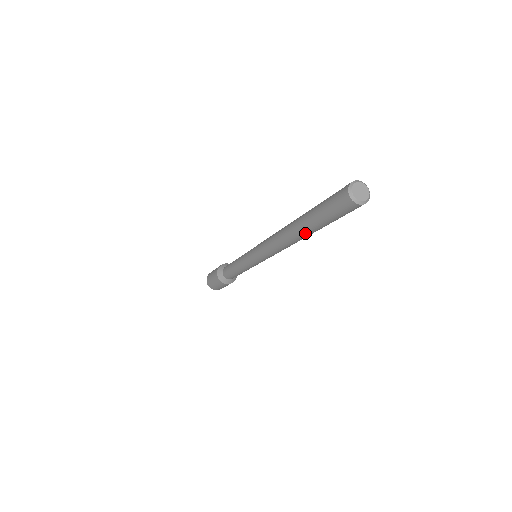
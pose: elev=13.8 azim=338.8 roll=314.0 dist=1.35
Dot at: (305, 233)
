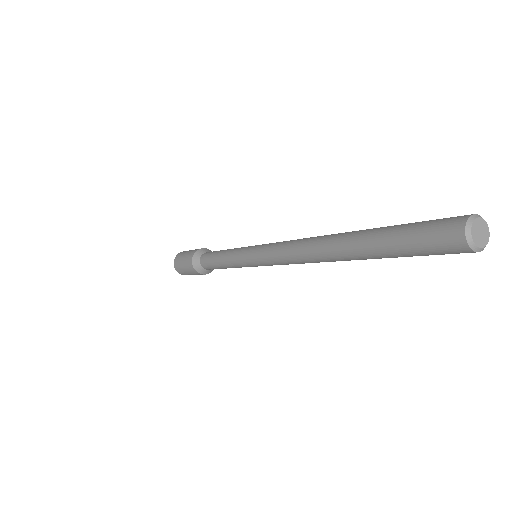
Dot at: (362, 259)
